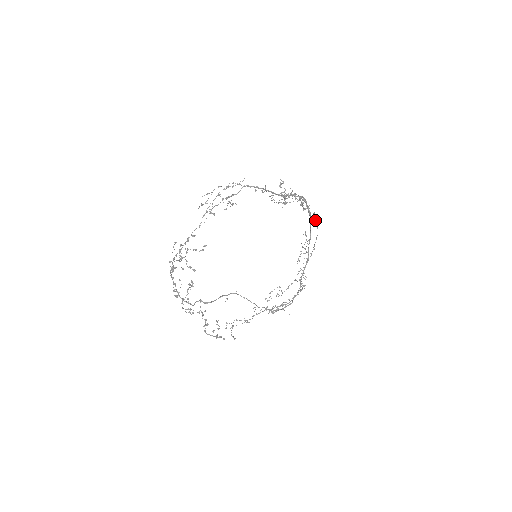
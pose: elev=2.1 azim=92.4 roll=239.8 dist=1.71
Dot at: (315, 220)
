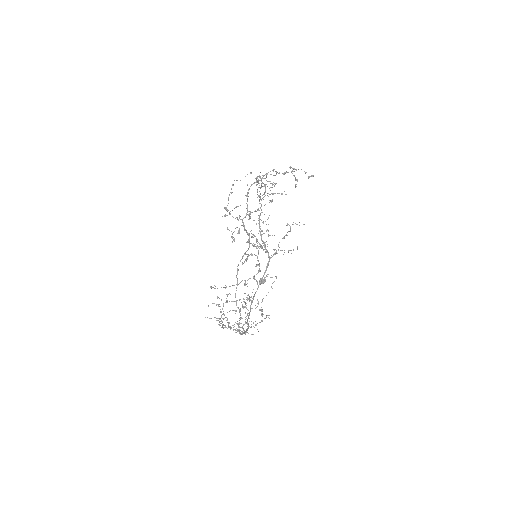
Dot at: (262, 283)
